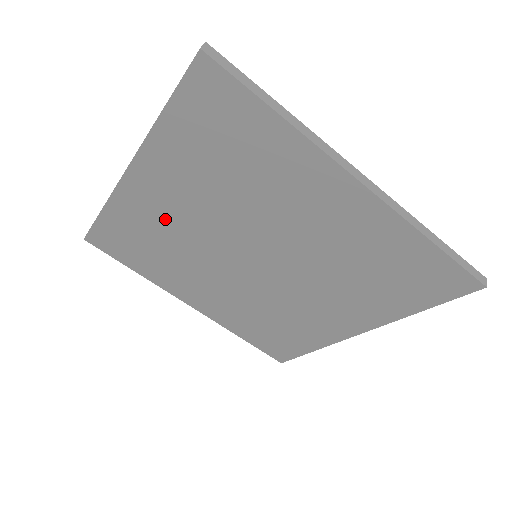
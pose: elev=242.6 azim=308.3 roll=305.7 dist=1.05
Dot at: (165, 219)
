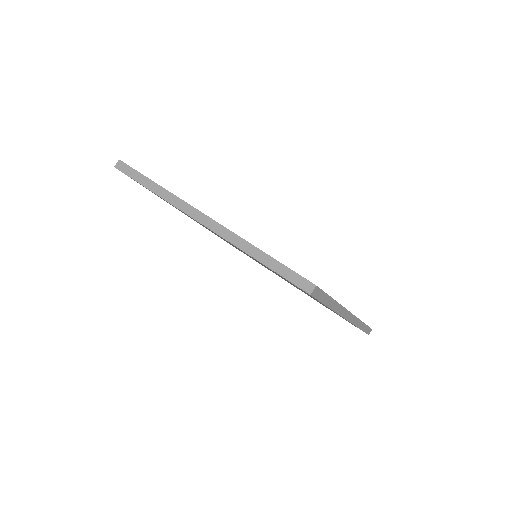
Dot at: occluded
